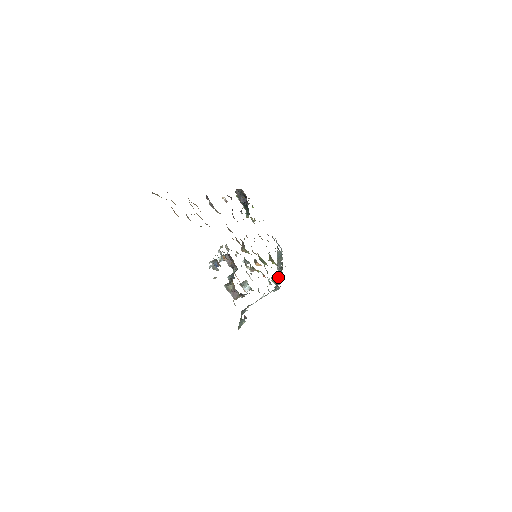
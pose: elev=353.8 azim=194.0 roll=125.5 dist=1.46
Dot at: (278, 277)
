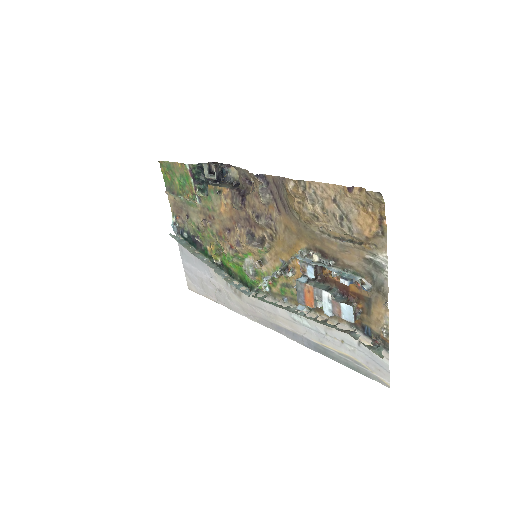
Dot at: (222, 275)
